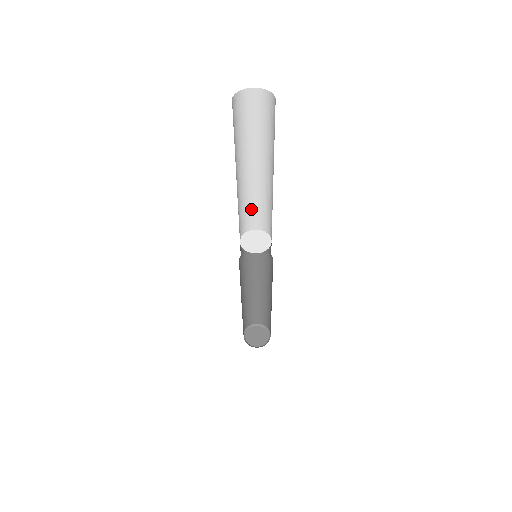
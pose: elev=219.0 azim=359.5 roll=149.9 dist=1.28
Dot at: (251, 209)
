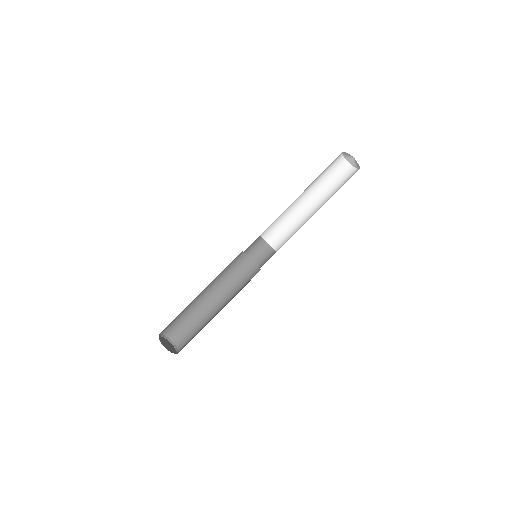
Dot at: (276, 220)
